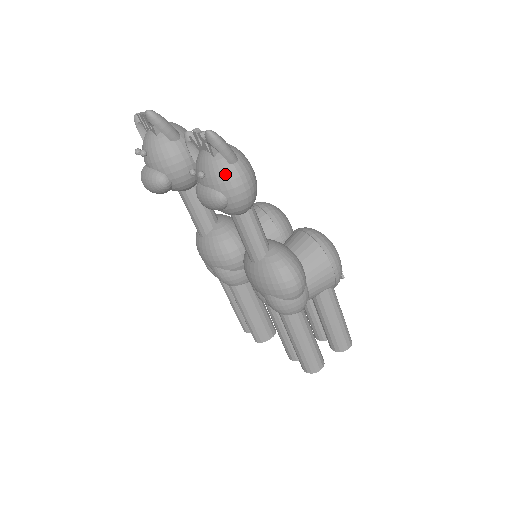
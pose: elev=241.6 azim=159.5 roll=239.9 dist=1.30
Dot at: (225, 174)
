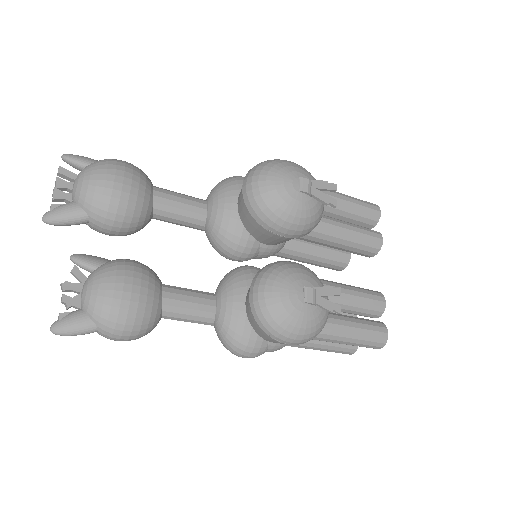
Dot at: occluded
